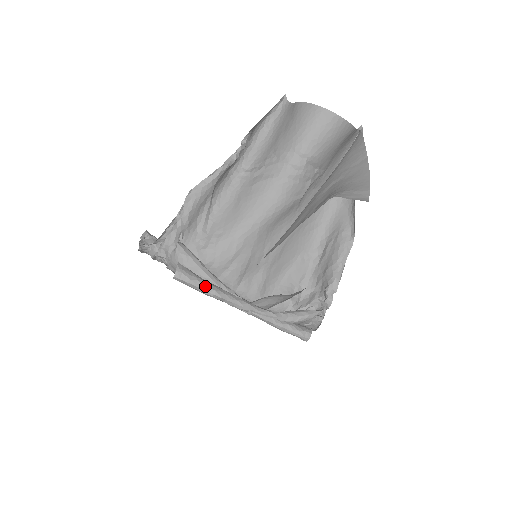
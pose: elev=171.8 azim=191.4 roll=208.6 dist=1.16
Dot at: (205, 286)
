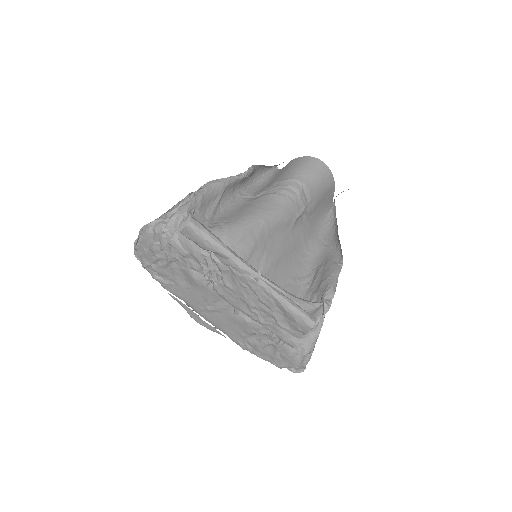
Dot at: (218, 239)
